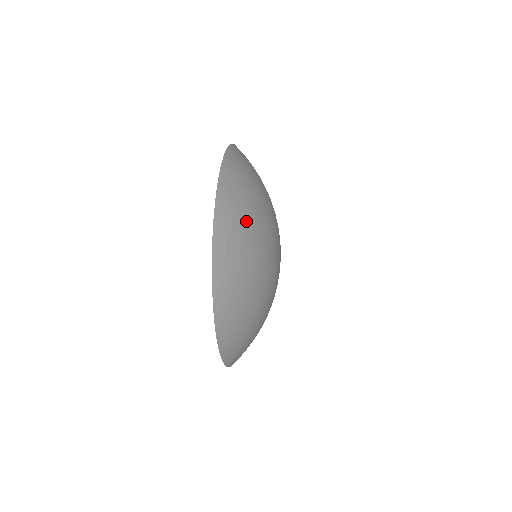
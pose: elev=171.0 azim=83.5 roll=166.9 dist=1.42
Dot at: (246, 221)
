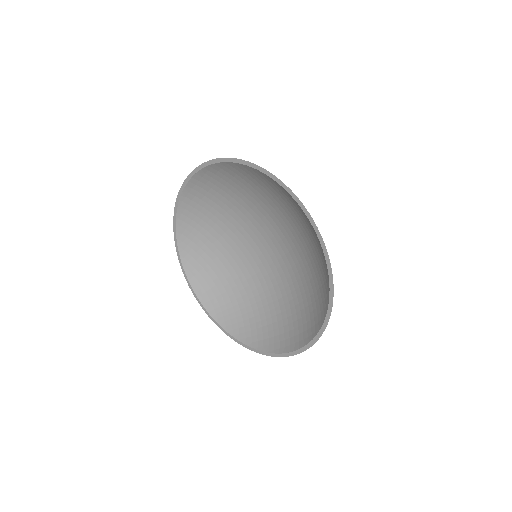
Dot at: occluded
